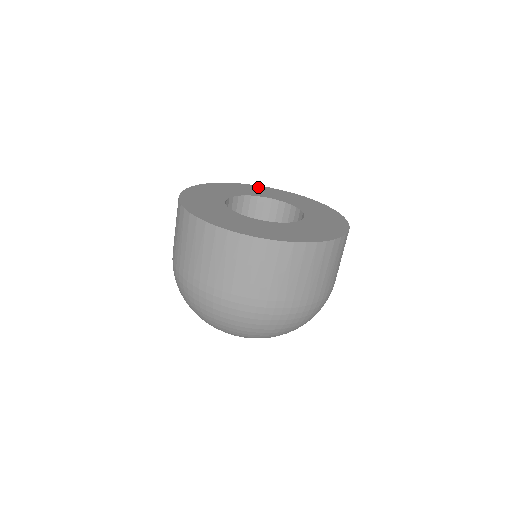
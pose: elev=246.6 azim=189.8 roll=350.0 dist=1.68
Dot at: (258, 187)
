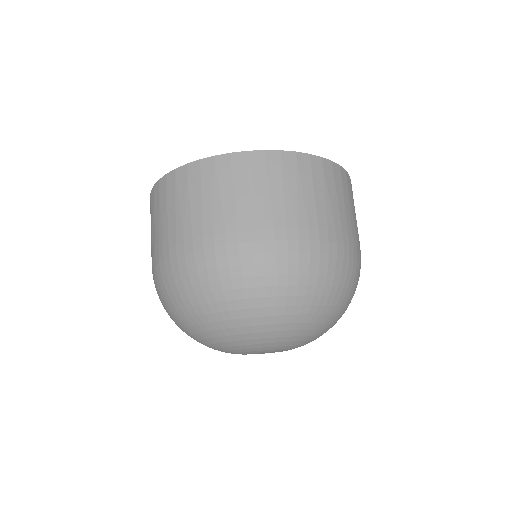
Dot at: occluded
